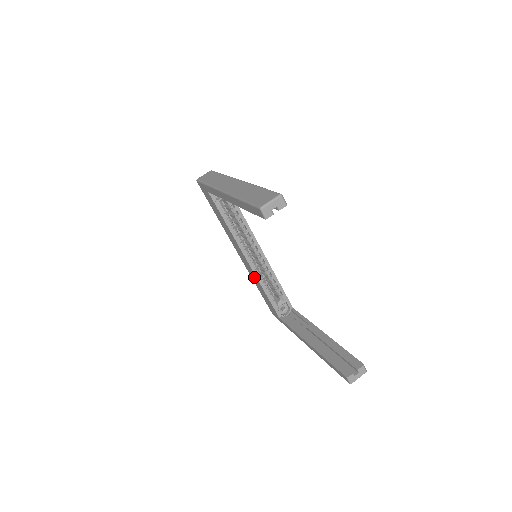
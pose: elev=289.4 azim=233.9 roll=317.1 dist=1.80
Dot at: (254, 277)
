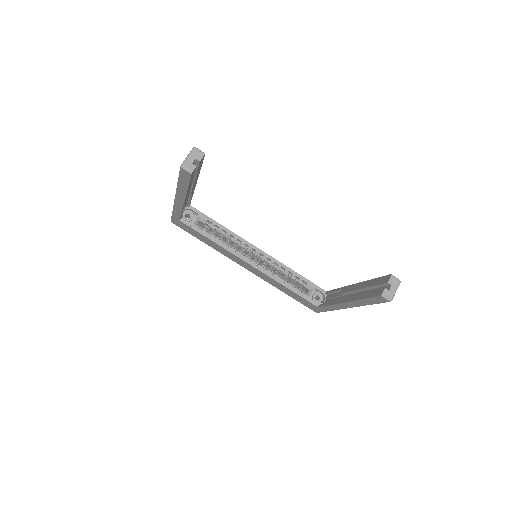
Dot at: (270, 280)
